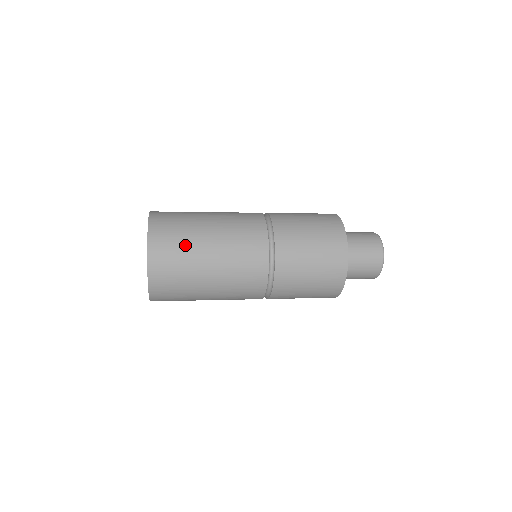
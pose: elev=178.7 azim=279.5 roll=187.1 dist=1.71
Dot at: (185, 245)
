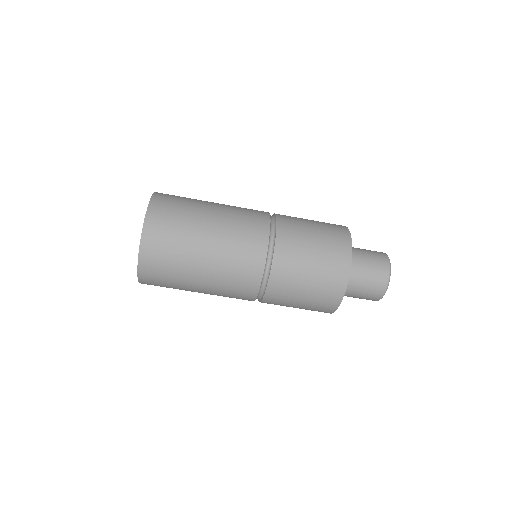
Dot at: (190, 198)
